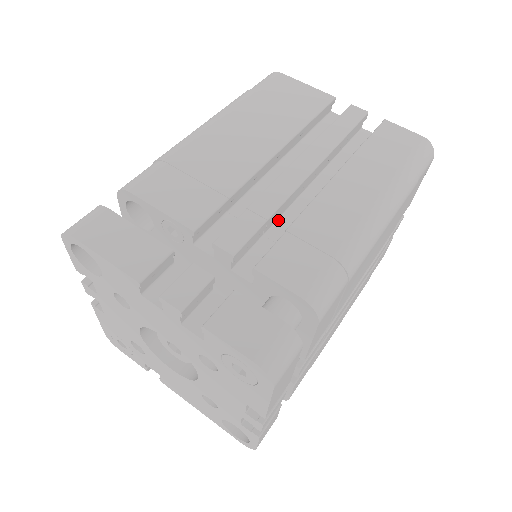
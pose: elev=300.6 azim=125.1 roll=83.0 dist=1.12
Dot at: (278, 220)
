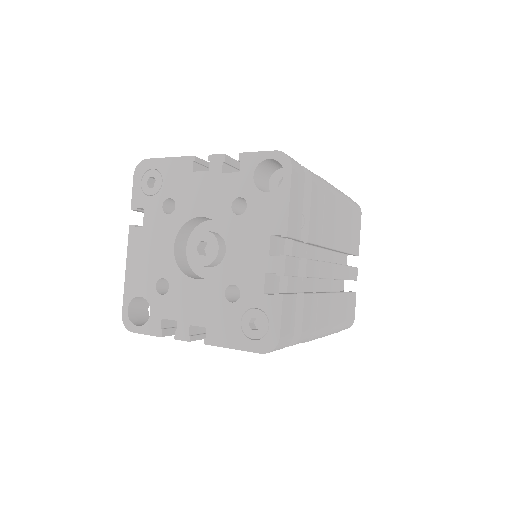
Dot at: occluded
